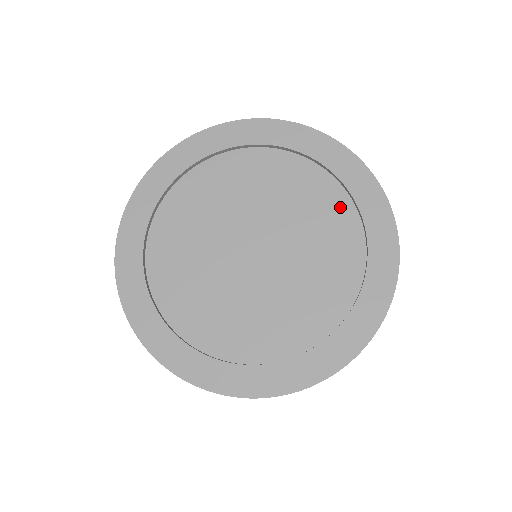
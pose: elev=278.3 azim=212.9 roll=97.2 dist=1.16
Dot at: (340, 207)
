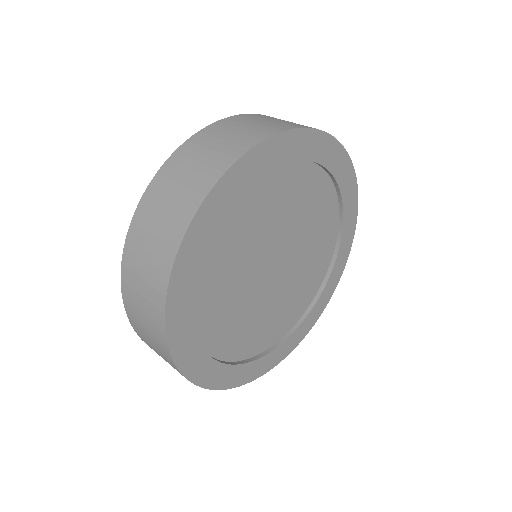
Dot at: (316, 181)
